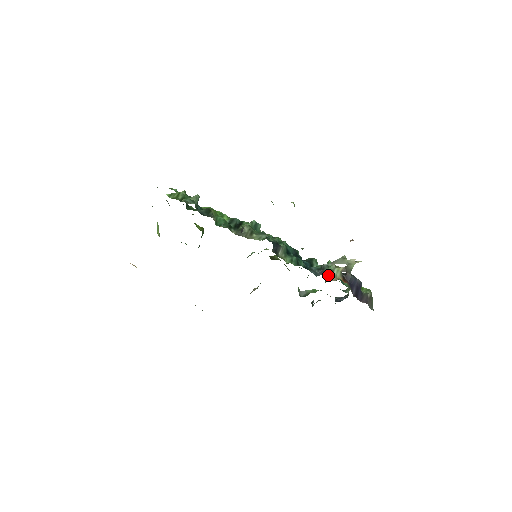
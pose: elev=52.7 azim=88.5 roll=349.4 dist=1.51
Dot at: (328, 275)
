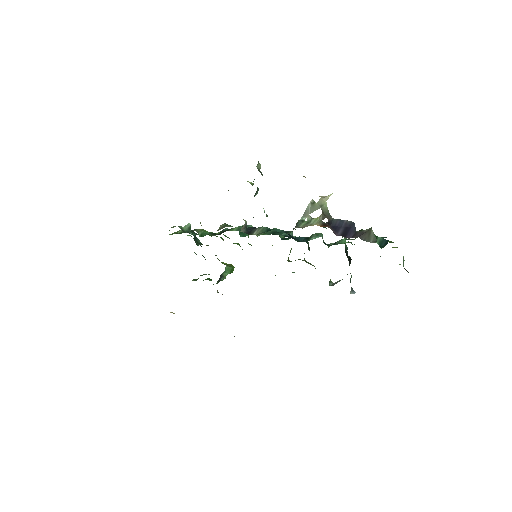
Dot at: (300, 227)
